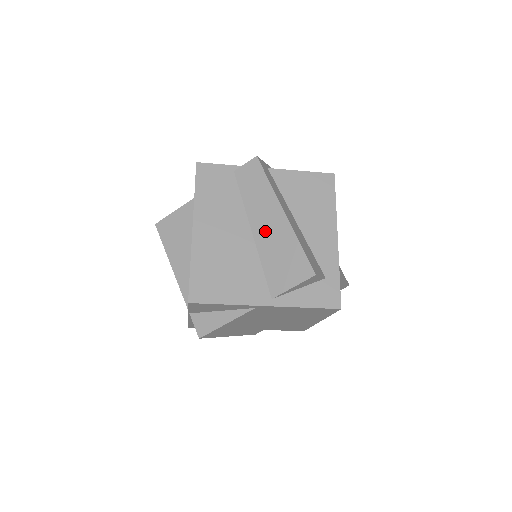
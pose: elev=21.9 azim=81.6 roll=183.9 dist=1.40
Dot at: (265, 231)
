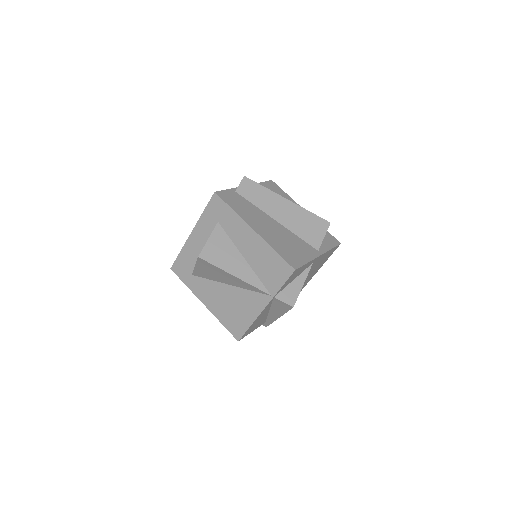
Dot at: (284, 216)
